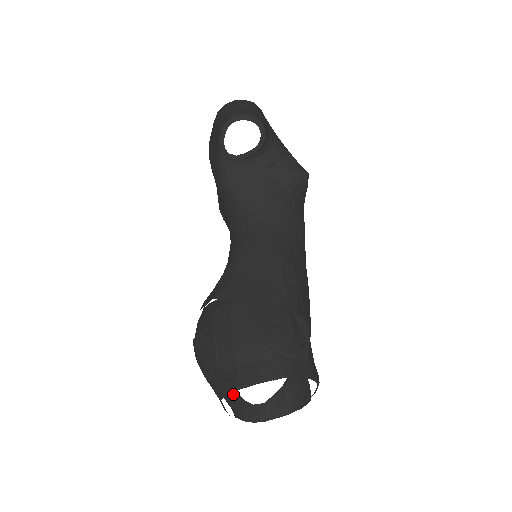
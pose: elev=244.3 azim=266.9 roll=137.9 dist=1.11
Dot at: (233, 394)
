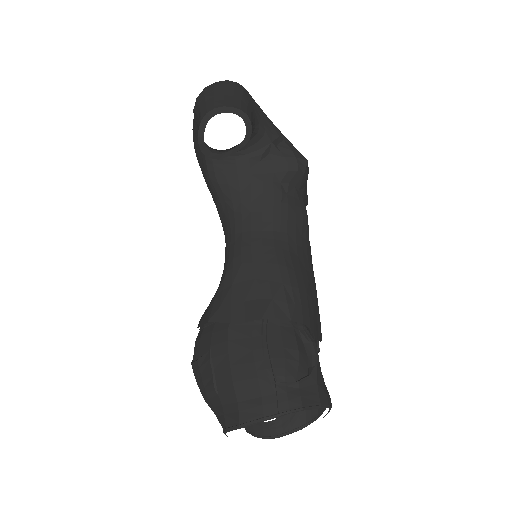
Dot at: occluded
